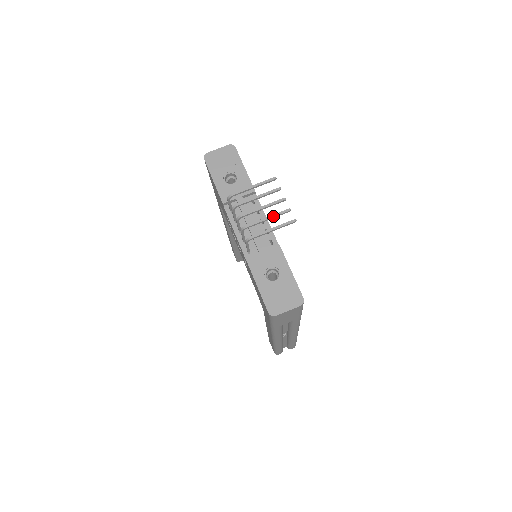
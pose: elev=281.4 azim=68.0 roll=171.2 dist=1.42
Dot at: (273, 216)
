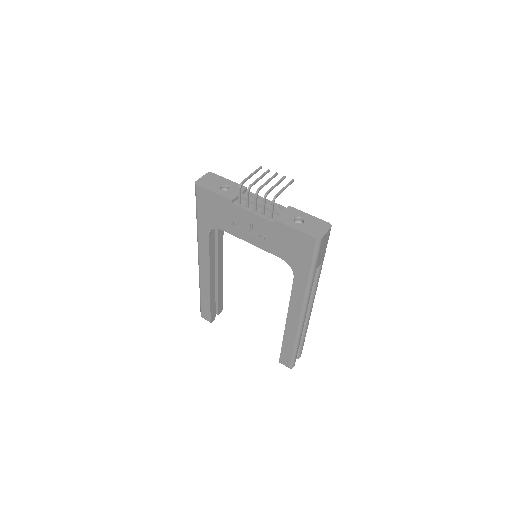
Dot at: (278, 182)
